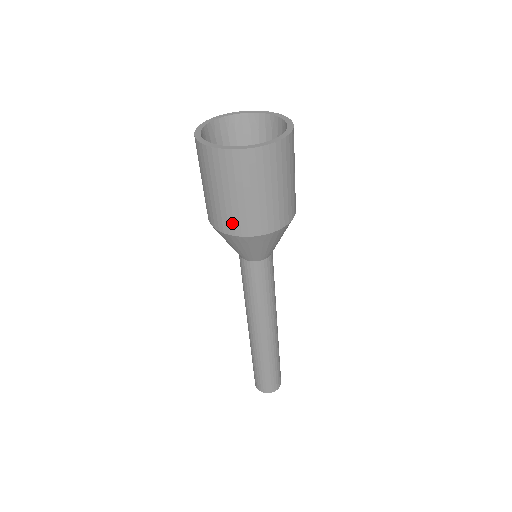
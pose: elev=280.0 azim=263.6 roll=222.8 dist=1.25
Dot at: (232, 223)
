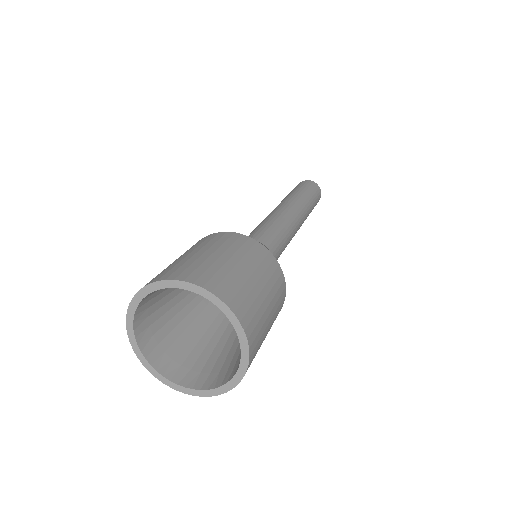
Dot at: occluded
